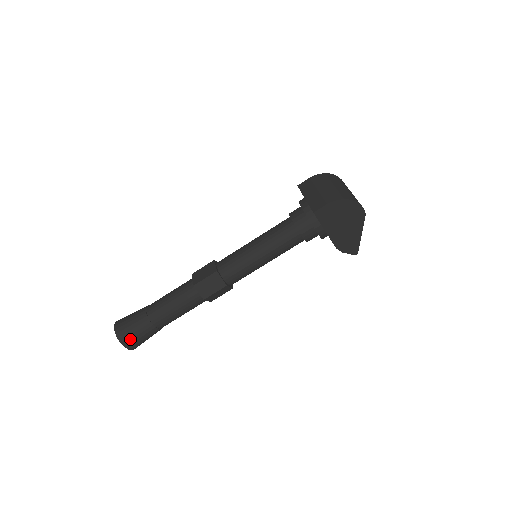
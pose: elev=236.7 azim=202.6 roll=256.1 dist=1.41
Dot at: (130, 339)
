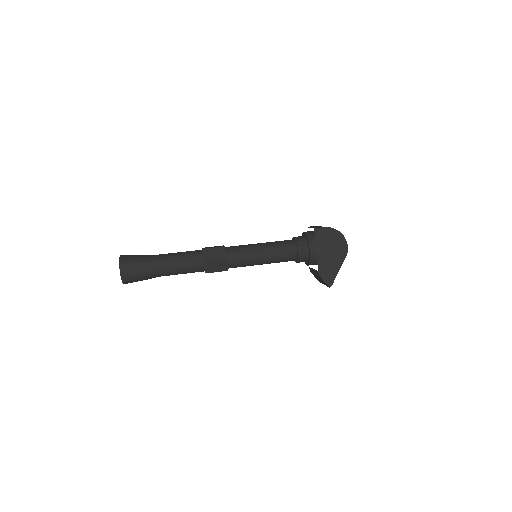
Dot at: (128, 266)
